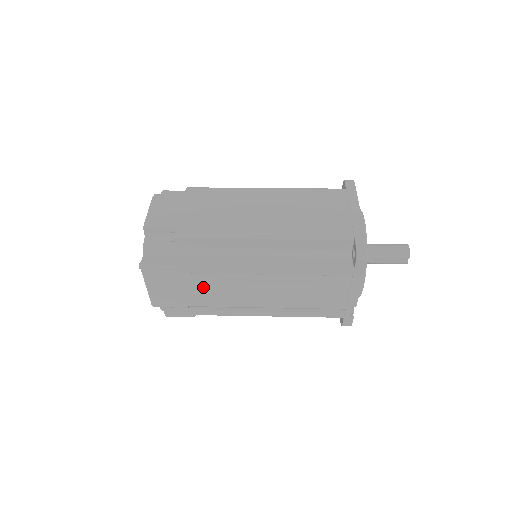
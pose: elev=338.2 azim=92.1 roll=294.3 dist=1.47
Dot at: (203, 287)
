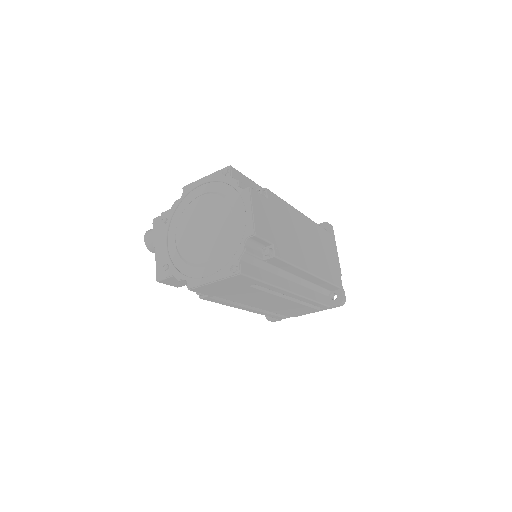
Dot at: (248, 292)
